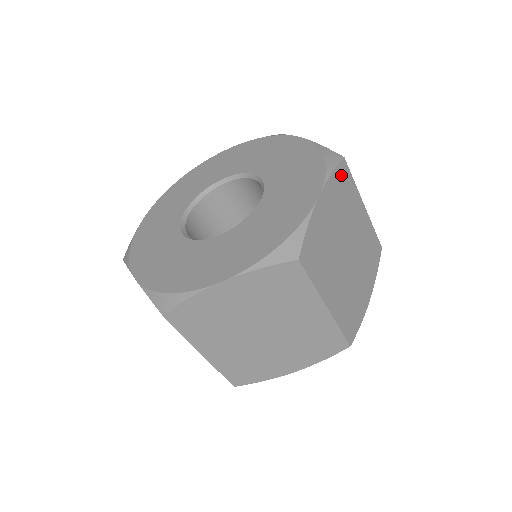
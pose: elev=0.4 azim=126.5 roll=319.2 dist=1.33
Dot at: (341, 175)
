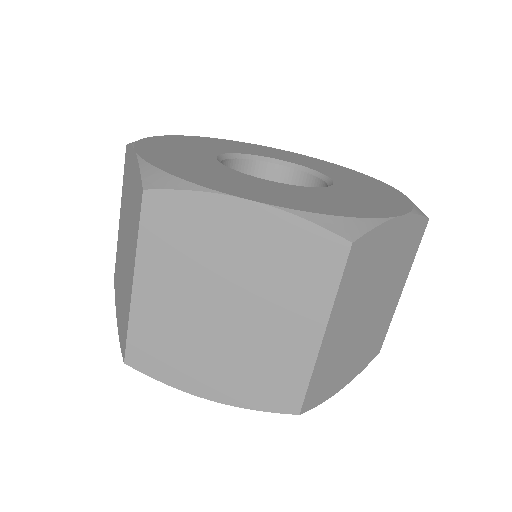
Dot at: occluded
